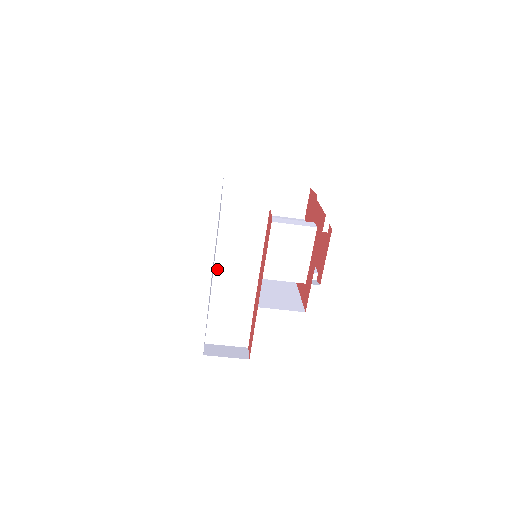
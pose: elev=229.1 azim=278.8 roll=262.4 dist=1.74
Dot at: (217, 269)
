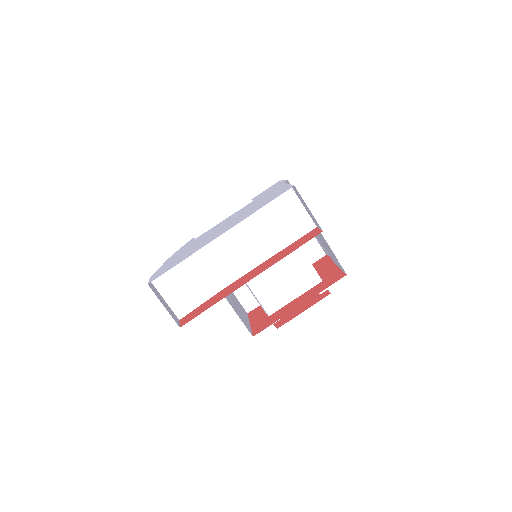
Dot at: (229, 230)
